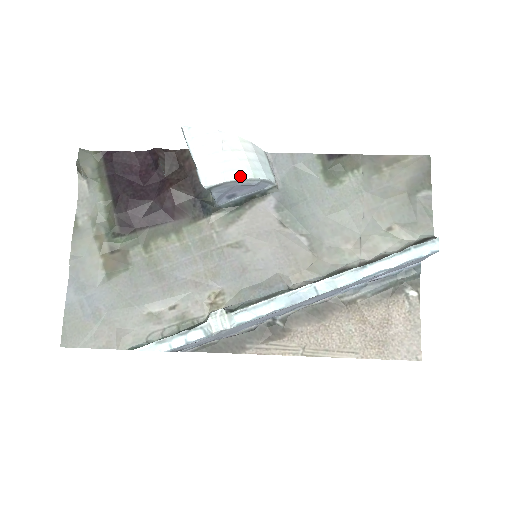
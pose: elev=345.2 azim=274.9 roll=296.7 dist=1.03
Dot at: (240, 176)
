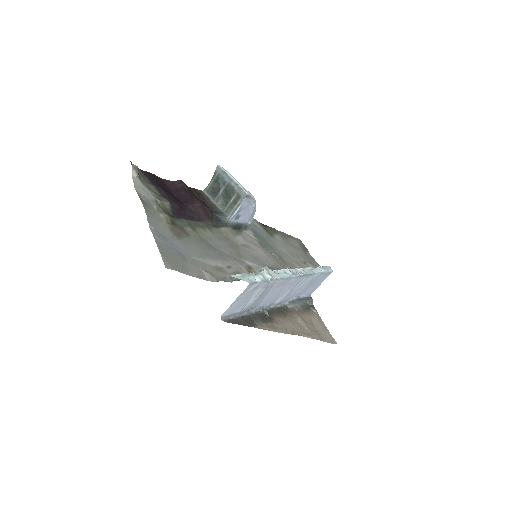
Dot at: (253, 200)
